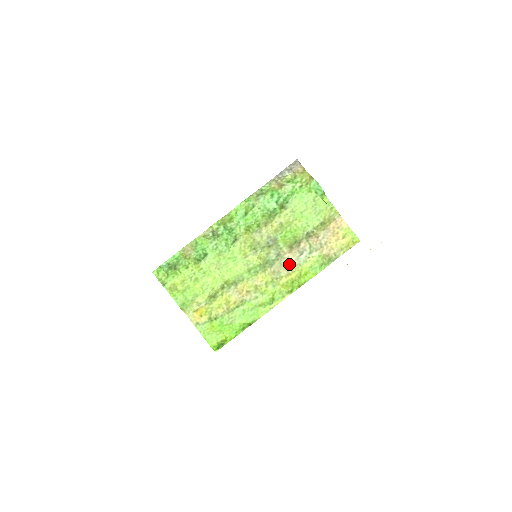
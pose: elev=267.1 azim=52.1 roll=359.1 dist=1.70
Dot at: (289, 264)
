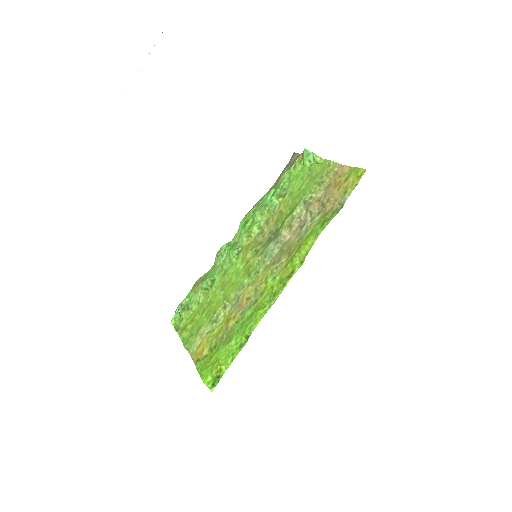
Dot at: (290, 246)
